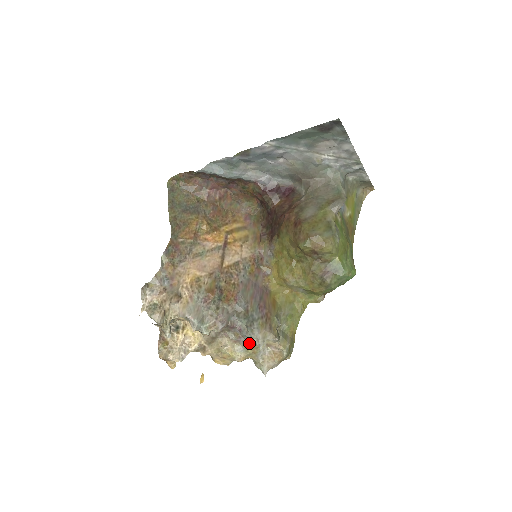
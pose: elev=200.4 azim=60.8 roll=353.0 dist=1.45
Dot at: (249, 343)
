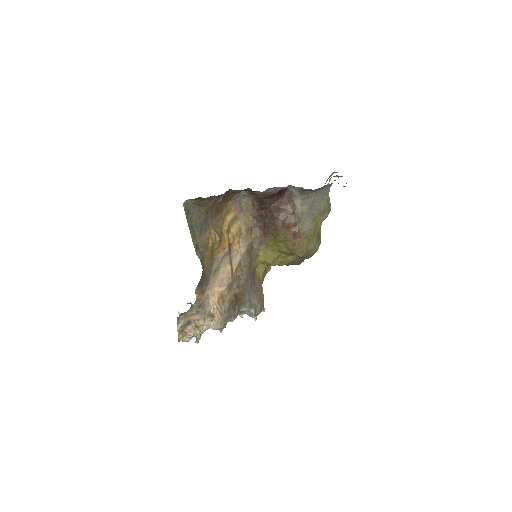
Dot at: occluded
